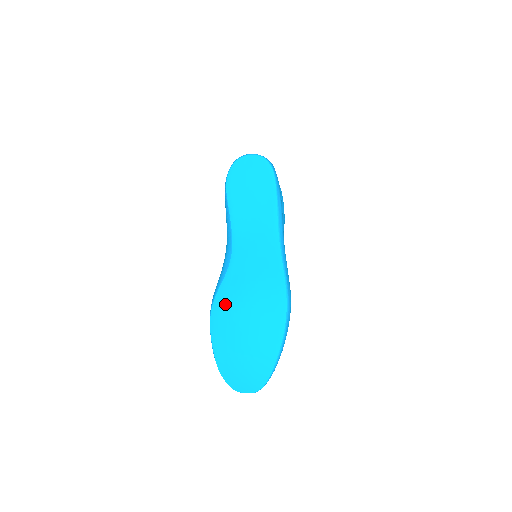
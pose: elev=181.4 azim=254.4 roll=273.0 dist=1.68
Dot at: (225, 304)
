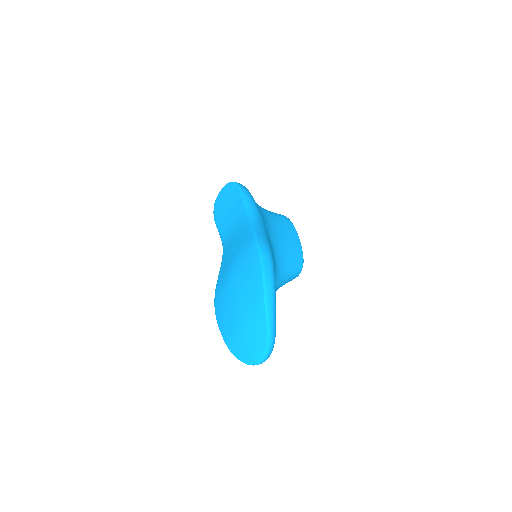
Dot at: (220, 290)
